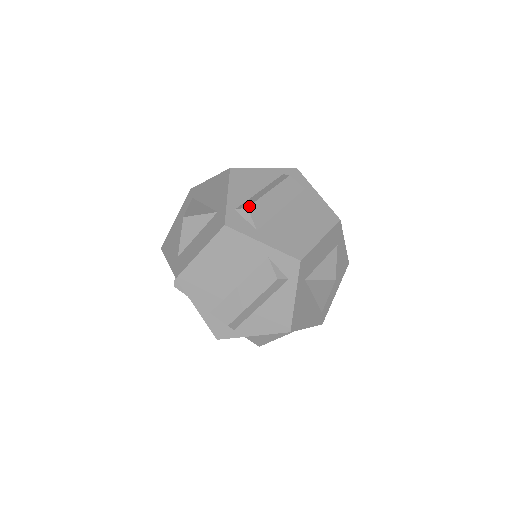
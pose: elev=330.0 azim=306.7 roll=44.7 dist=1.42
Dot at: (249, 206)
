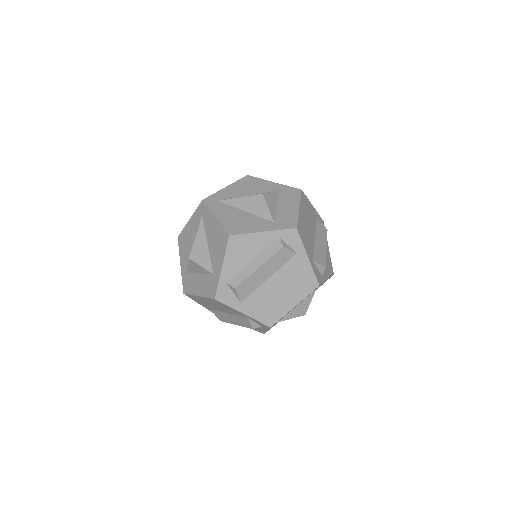
Dot at: (237, 287)
